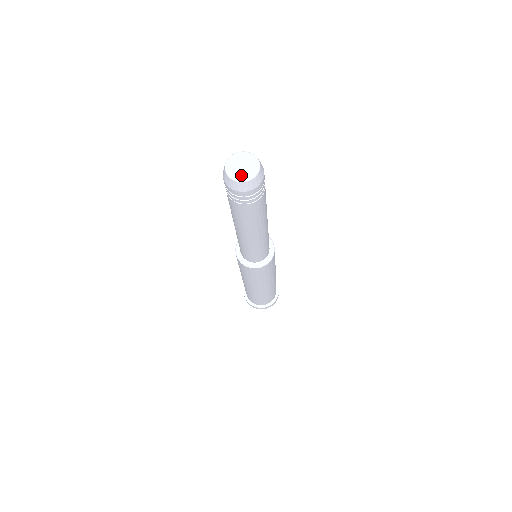
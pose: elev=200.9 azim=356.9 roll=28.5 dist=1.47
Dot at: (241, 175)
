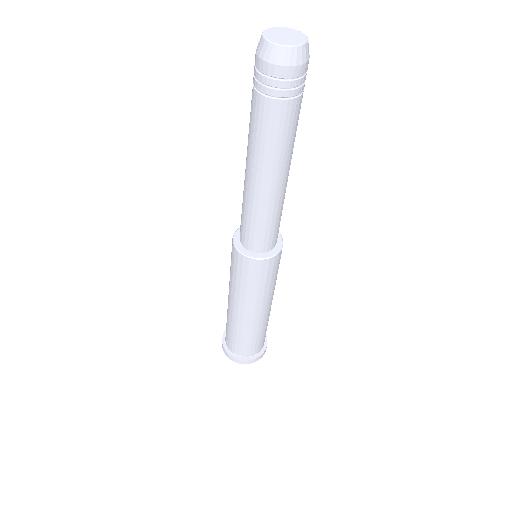
Dot at: (275, 38)
